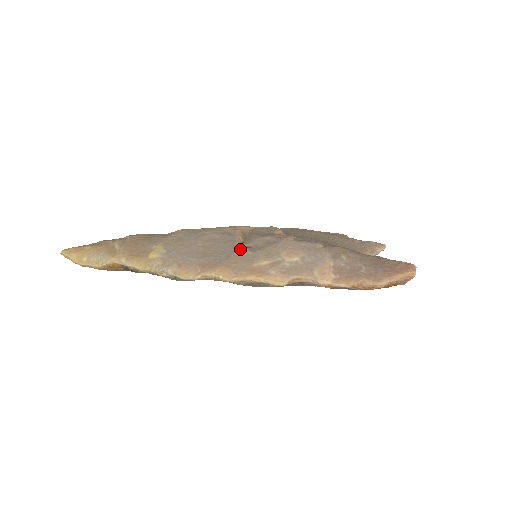
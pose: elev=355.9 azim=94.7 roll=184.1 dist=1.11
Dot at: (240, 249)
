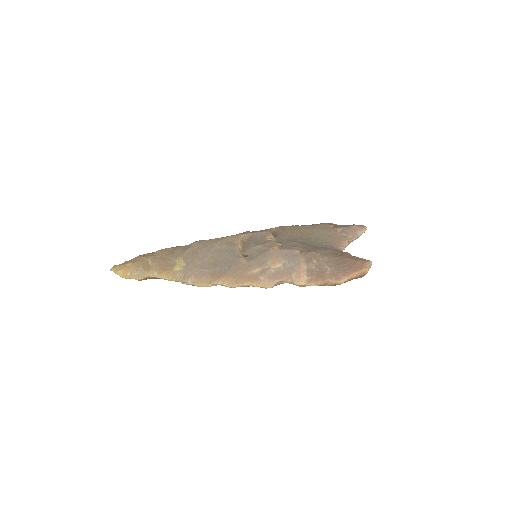
Dot at: (239, 259)
